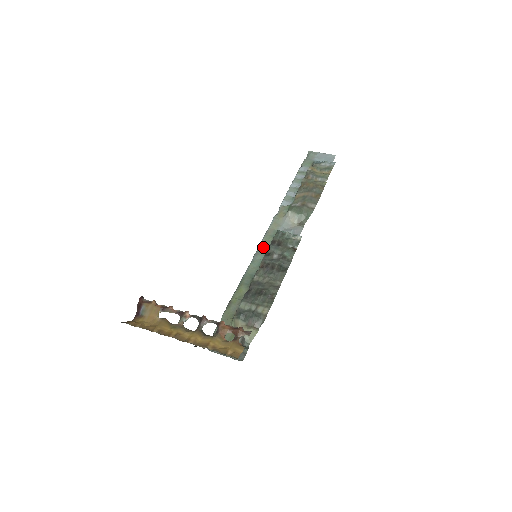
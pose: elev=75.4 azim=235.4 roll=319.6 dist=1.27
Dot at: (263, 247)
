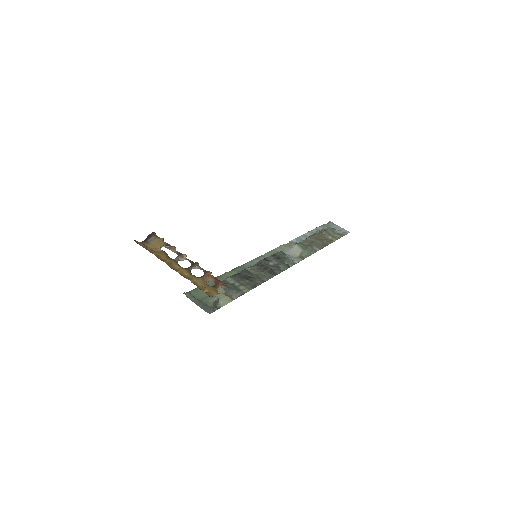
Dot at: (264, 257)
